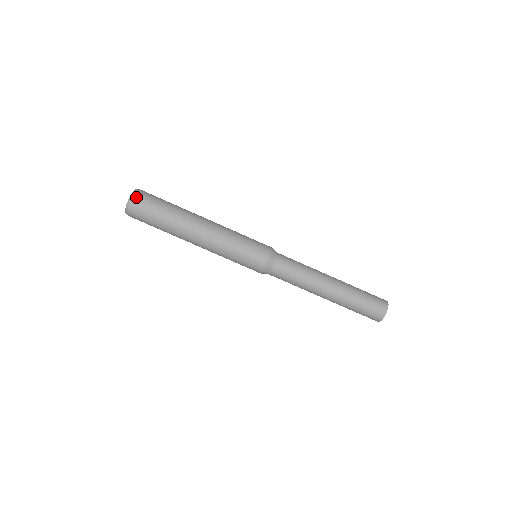
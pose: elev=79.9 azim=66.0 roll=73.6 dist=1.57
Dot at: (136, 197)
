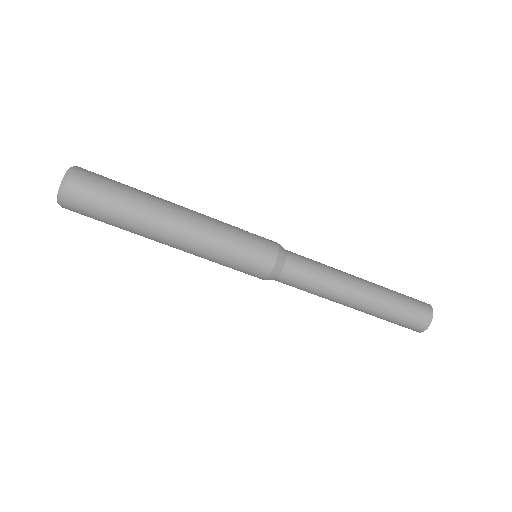
Dot at: (72, 181)
